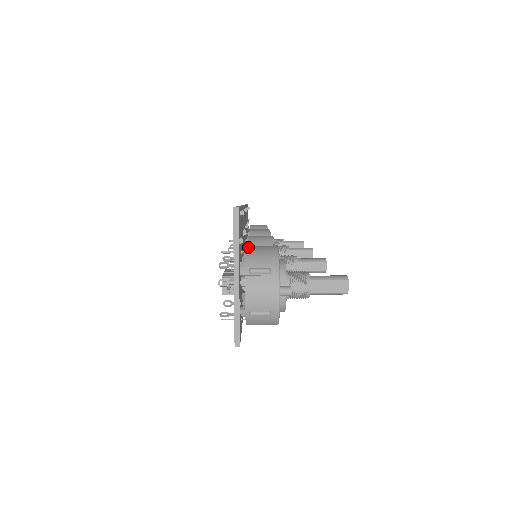
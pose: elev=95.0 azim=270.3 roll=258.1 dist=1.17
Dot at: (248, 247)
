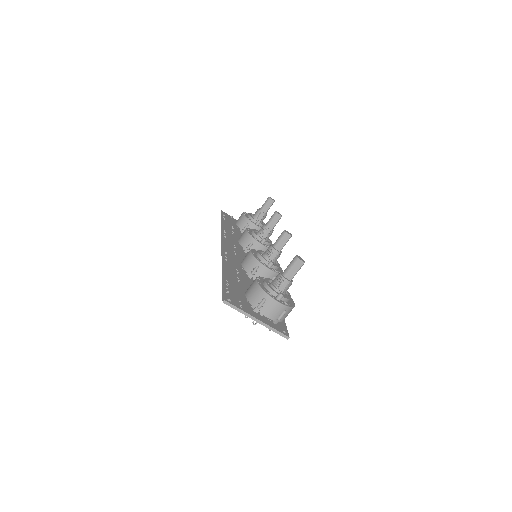
Dot at: (246, 295)
